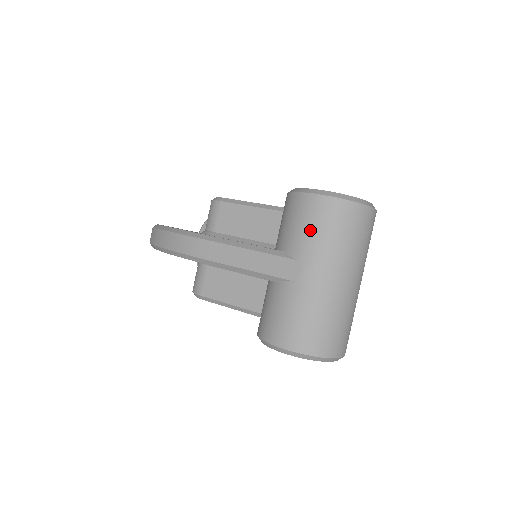
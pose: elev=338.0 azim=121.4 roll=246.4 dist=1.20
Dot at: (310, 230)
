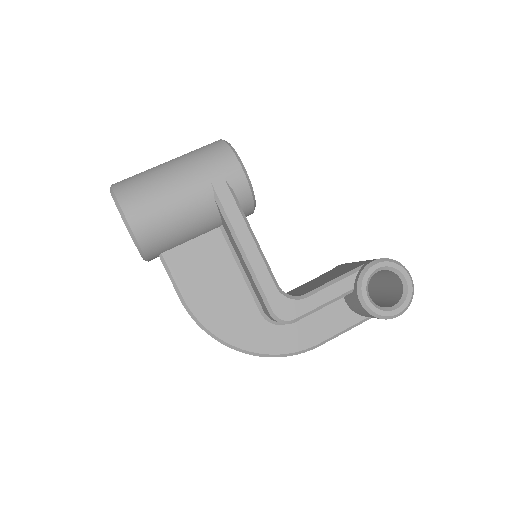
Dot at: occluded
